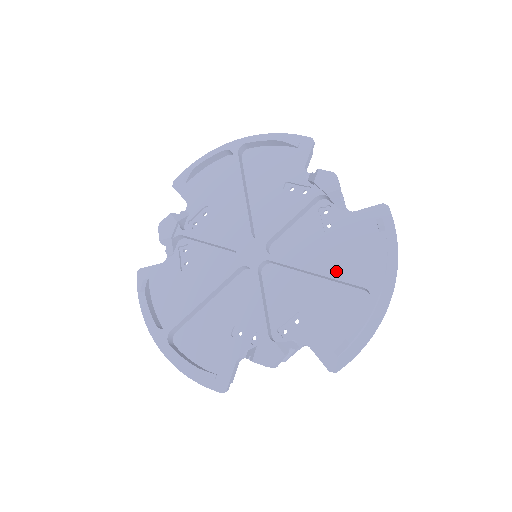
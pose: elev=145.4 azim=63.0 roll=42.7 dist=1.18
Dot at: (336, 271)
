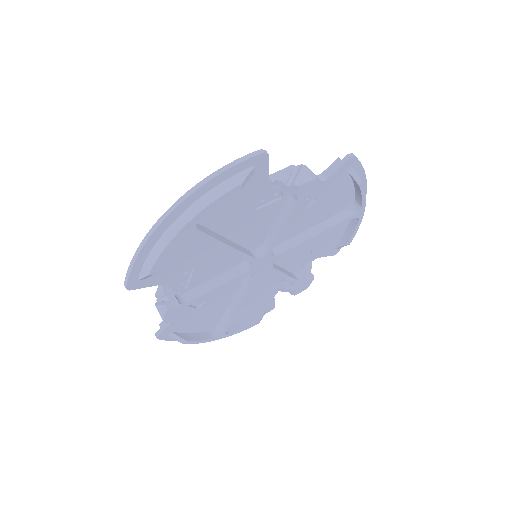
Dot at: (325, 219)
